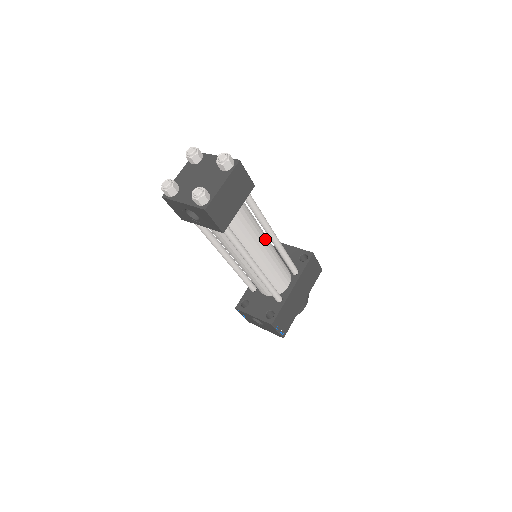
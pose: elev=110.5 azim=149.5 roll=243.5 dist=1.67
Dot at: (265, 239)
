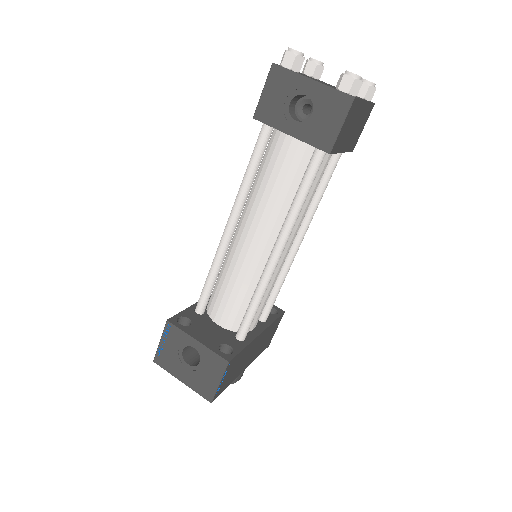
Dot at: occluded
